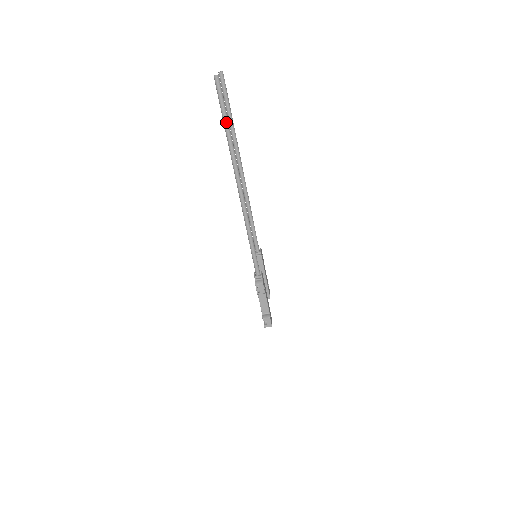
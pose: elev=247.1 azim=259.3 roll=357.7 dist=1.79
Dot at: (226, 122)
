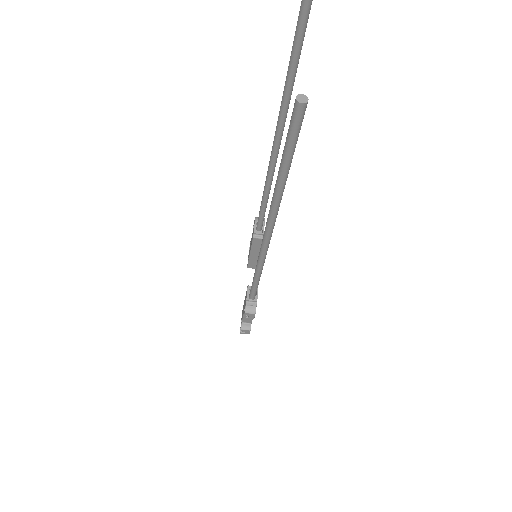
Dot at: (285, 171)
